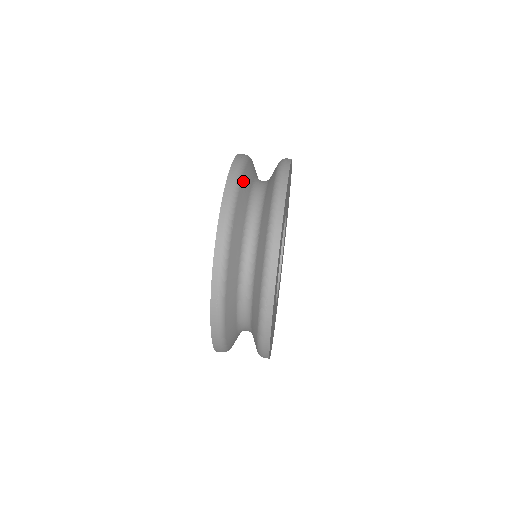
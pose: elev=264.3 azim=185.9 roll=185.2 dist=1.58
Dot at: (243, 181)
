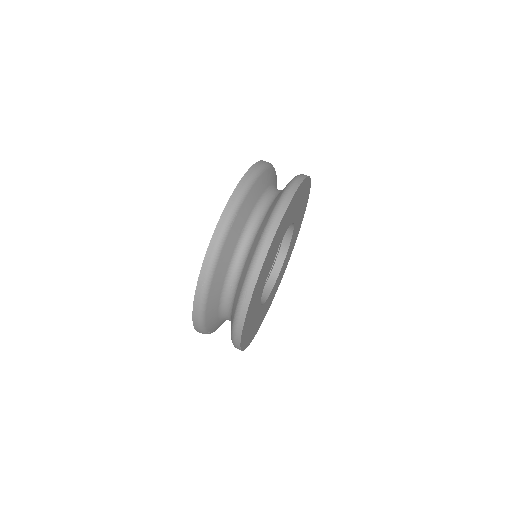
Dot at: (256, 184)
